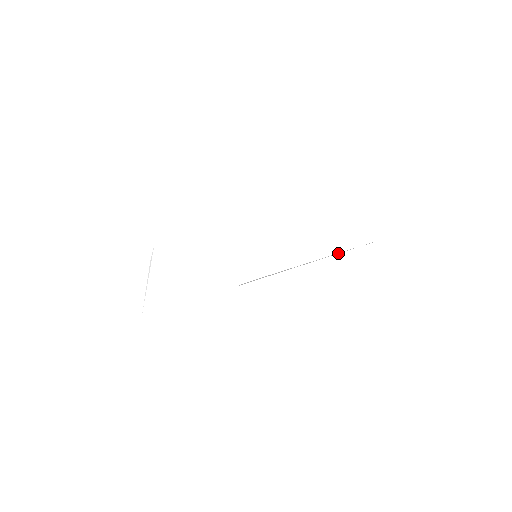
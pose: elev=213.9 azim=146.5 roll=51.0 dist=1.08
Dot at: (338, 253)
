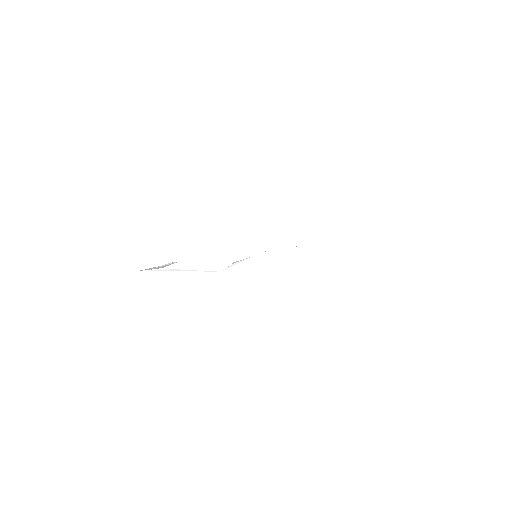
Dot at: (315, 252)
